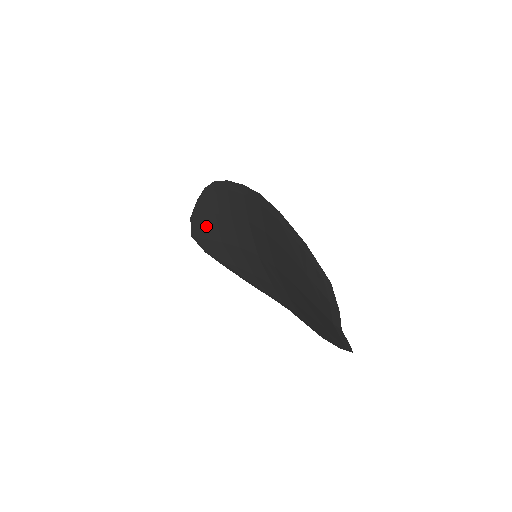
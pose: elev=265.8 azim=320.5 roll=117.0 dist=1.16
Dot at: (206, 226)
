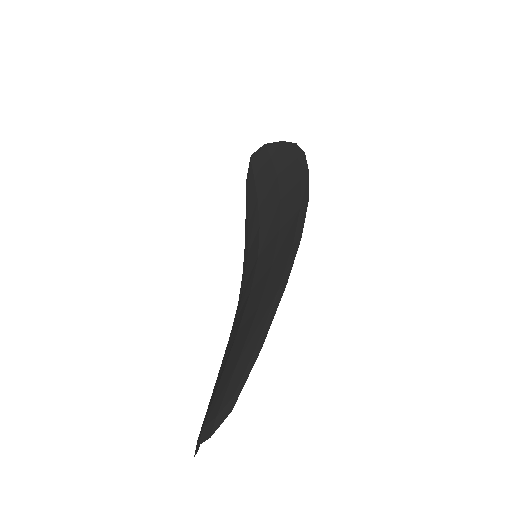
Dot at: (264, 170)
